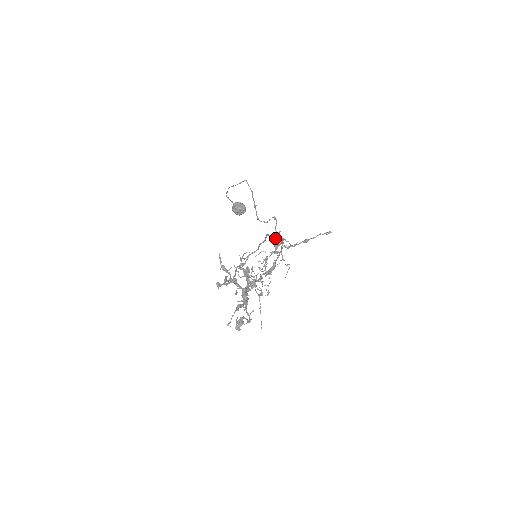
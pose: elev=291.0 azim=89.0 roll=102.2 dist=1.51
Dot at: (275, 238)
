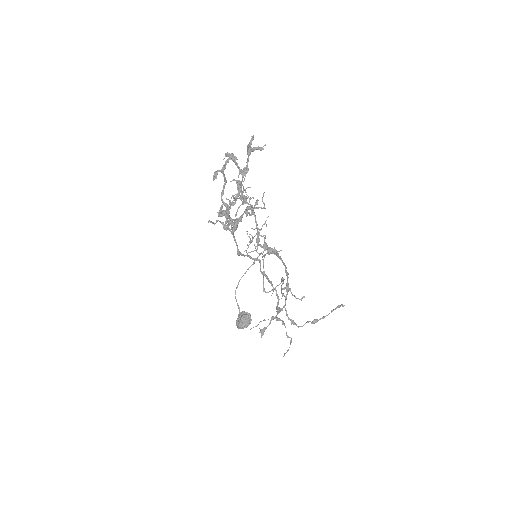
Dot at: (279, 299)
